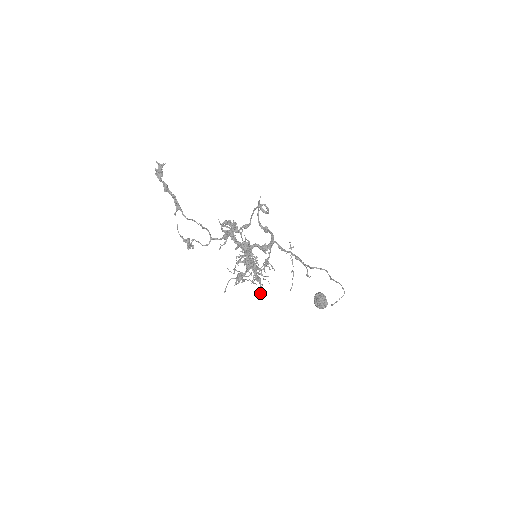
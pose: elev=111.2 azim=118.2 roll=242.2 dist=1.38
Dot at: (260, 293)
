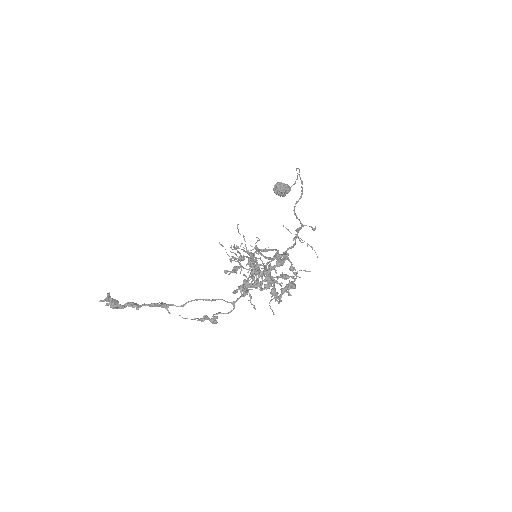
Dot at: occluded
